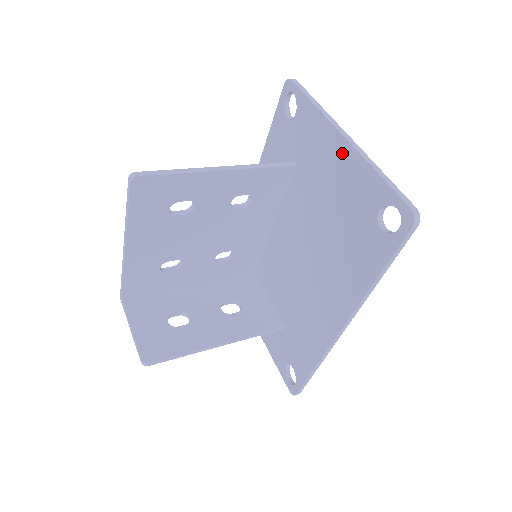
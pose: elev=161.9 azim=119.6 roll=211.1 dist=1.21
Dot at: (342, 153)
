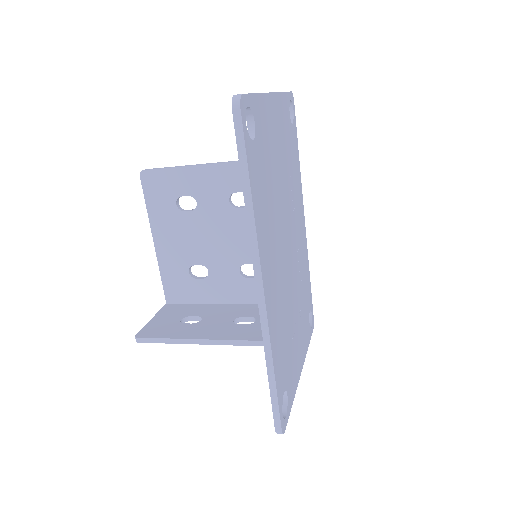
Dot at: occluded
